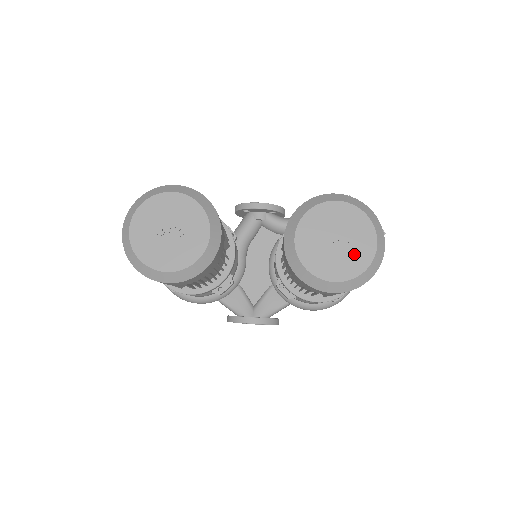
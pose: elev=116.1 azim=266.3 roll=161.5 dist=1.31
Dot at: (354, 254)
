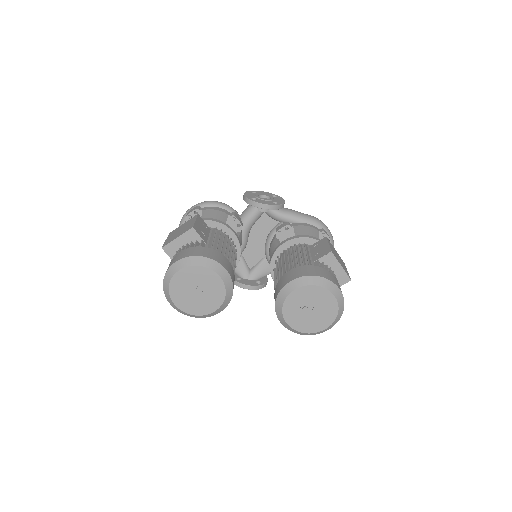
Dot at: (321, 319)
